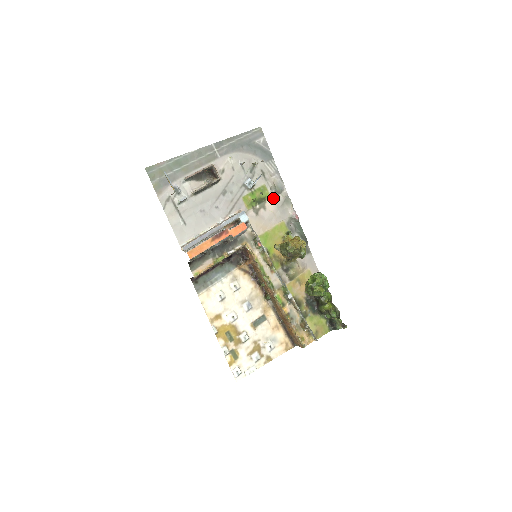
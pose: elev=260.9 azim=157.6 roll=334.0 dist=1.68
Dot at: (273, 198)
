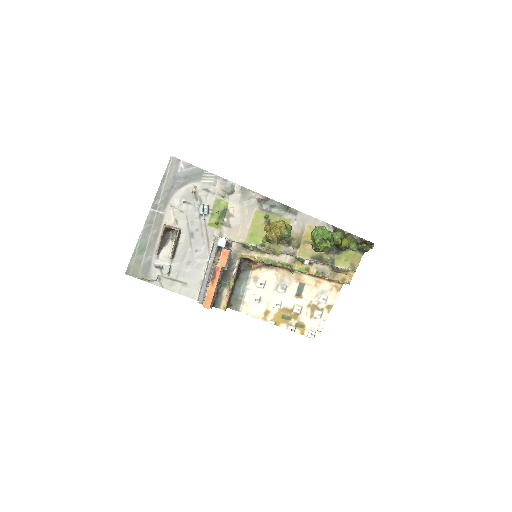
Dot at: (231, 201)
